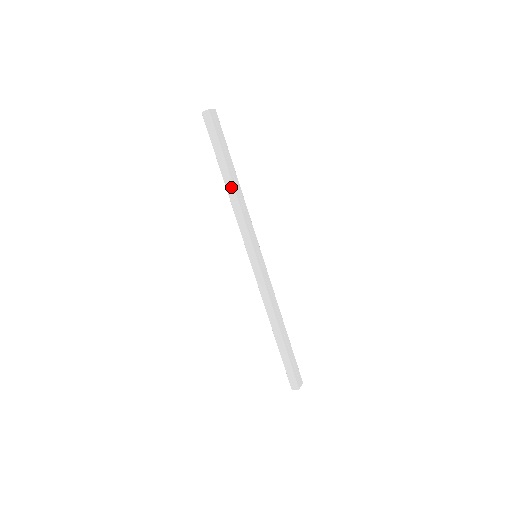
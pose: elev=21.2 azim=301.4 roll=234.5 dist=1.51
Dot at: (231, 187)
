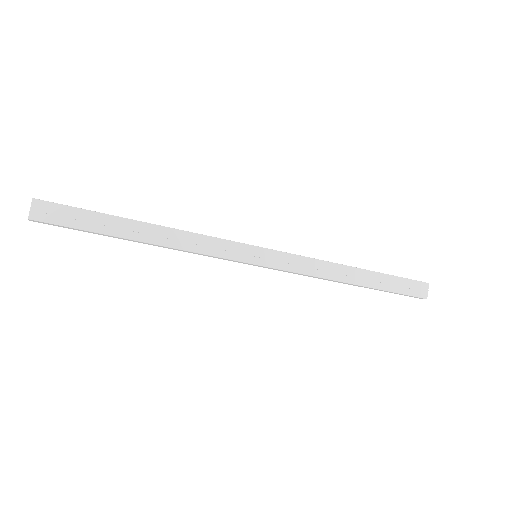
Dot at: occluded
